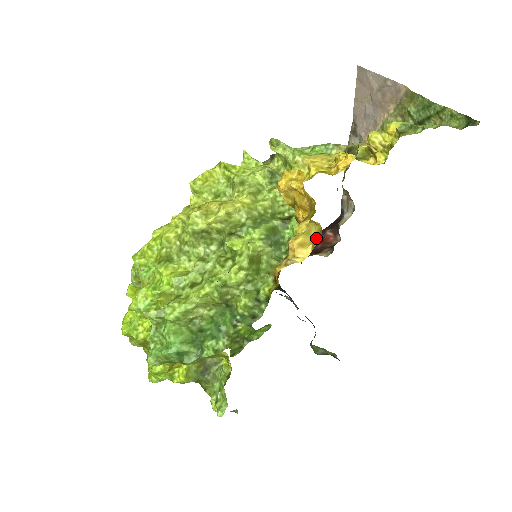
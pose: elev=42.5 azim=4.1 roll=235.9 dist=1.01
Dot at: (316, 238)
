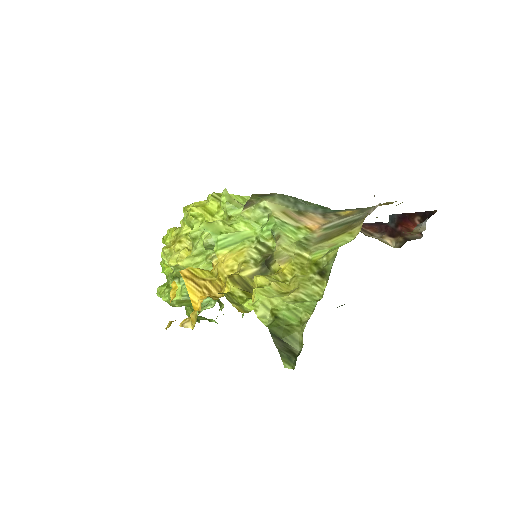
Dot at: occluded
